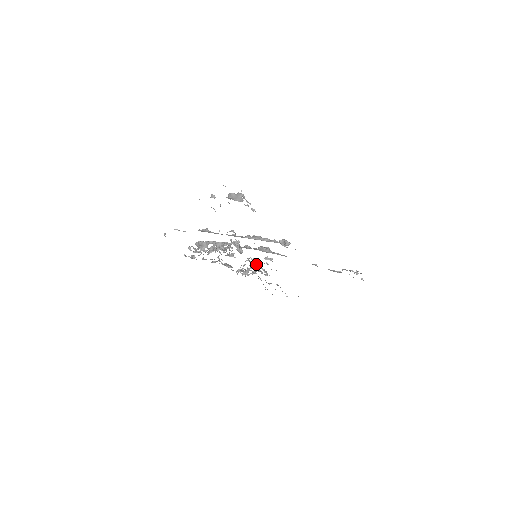
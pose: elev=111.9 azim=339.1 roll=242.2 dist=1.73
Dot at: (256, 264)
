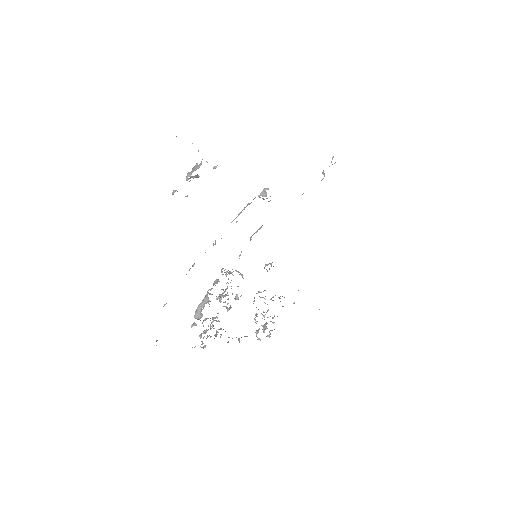
Dot at: occluded
